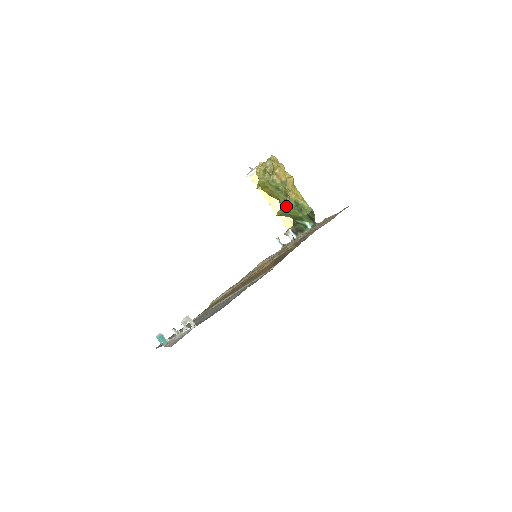
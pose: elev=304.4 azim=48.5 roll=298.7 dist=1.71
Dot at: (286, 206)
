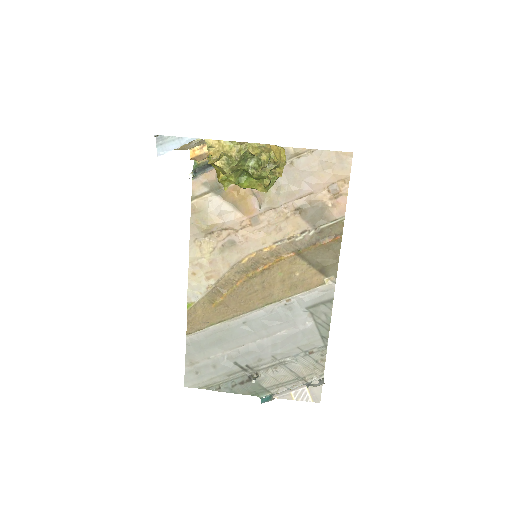
Dot at: occluded
